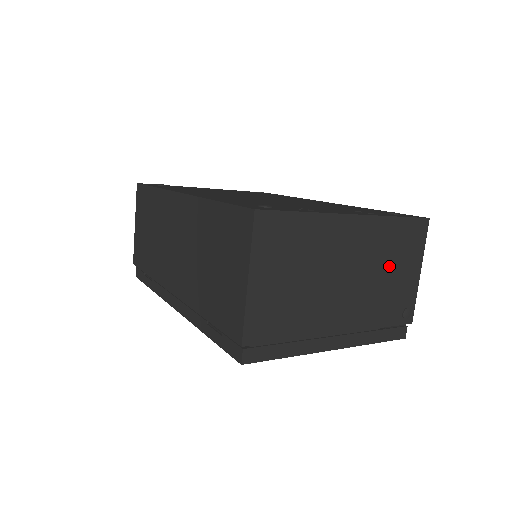
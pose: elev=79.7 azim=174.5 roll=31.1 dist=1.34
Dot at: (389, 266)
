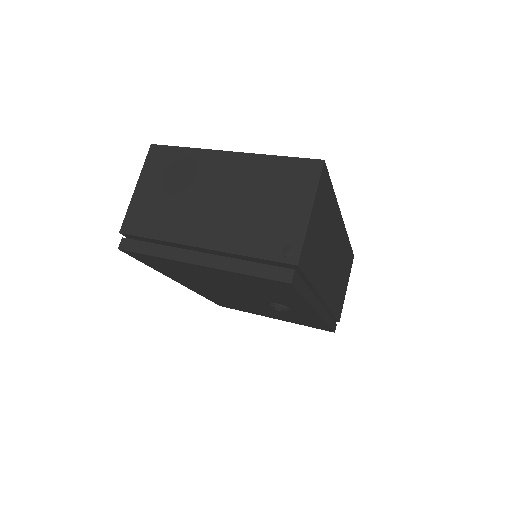
Dot at: (267, 198)
